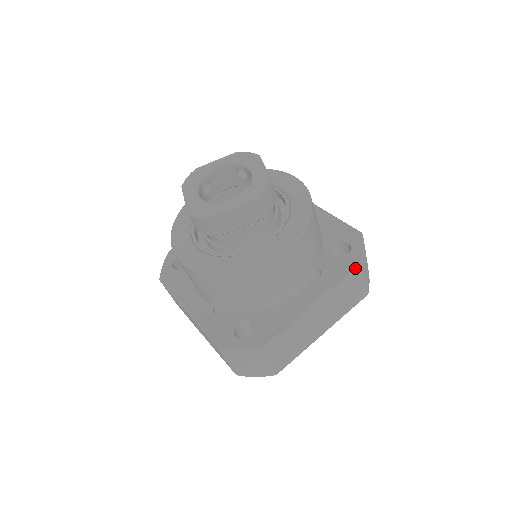
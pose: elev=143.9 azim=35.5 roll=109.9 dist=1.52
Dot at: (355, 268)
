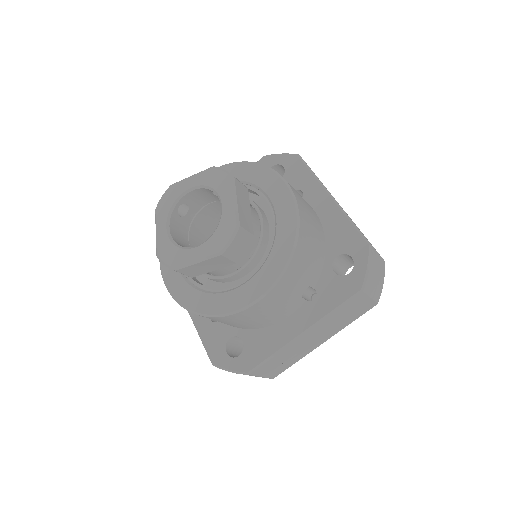
Dot at: (353, 296)
